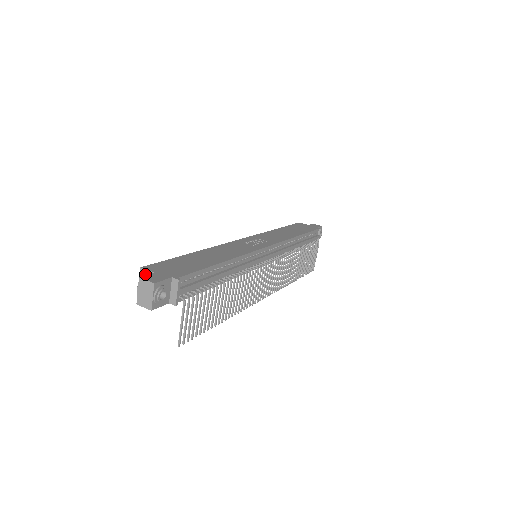
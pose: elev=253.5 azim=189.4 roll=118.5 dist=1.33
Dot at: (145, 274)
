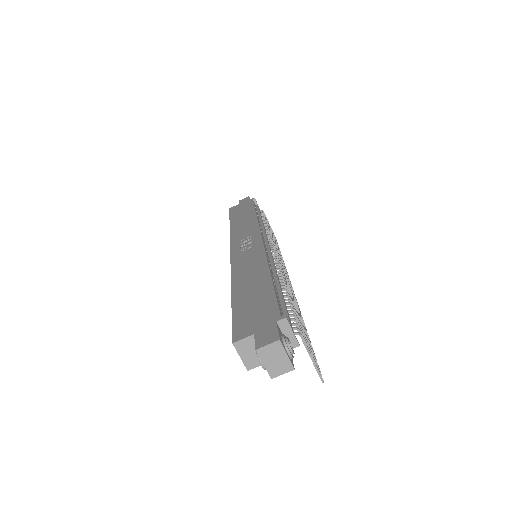
Dot at: (243, 345)
